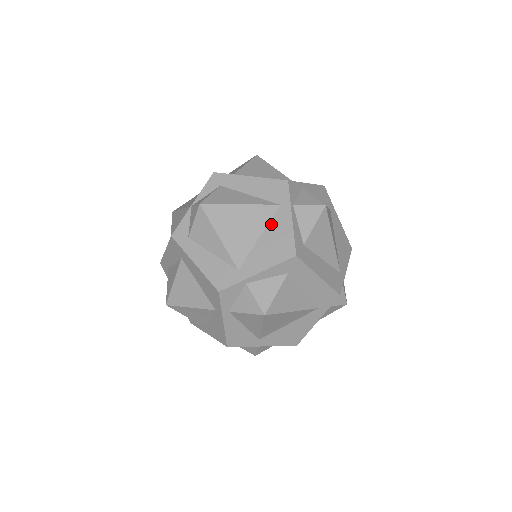
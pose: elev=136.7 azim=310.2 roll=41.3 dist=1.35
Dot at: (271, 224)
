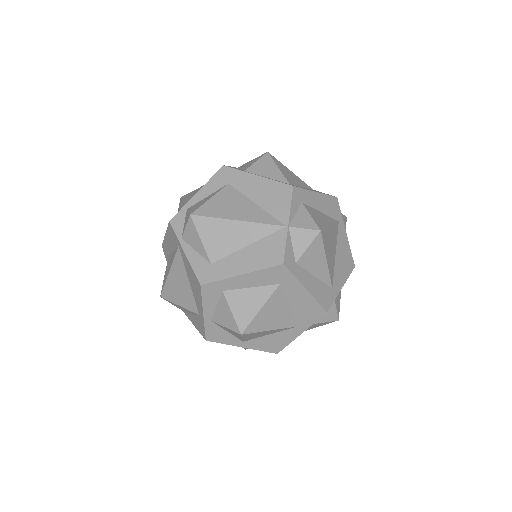
Dot at: (339, 241)
